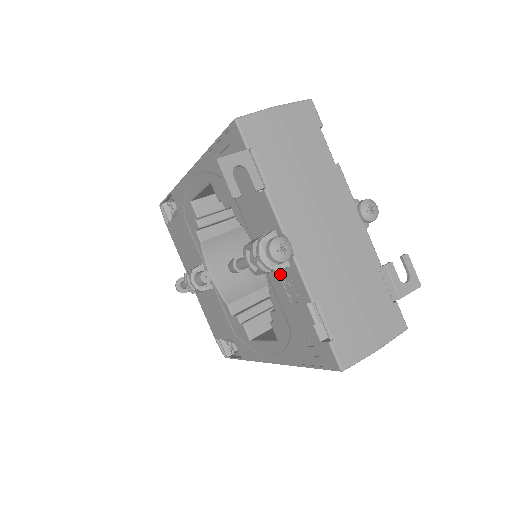
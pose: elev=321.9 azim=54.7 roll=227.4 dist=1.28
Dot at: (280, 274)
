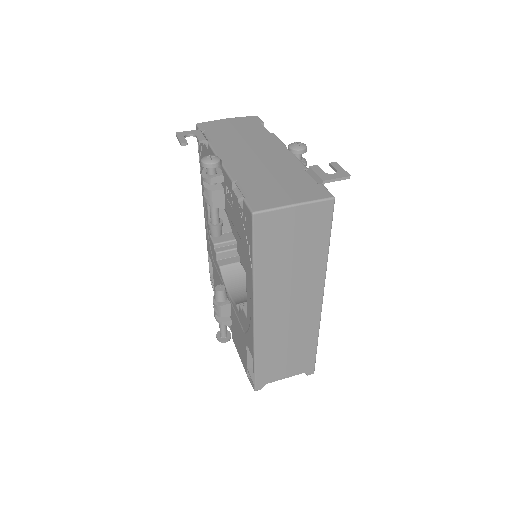
Dot at: (225, 194)
